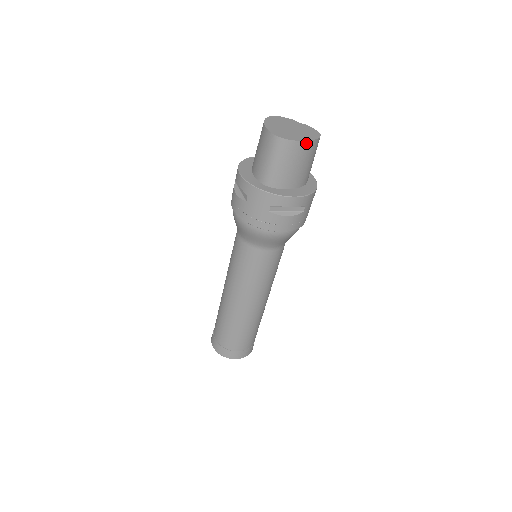
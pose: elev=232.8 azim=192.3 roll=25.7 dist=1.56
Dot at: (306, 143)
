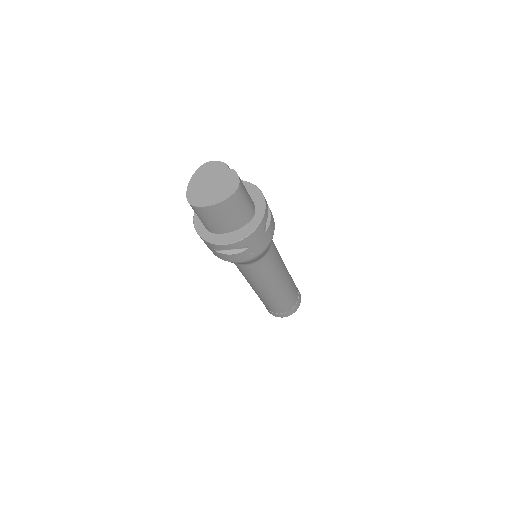
Dot at: (215, 205)
